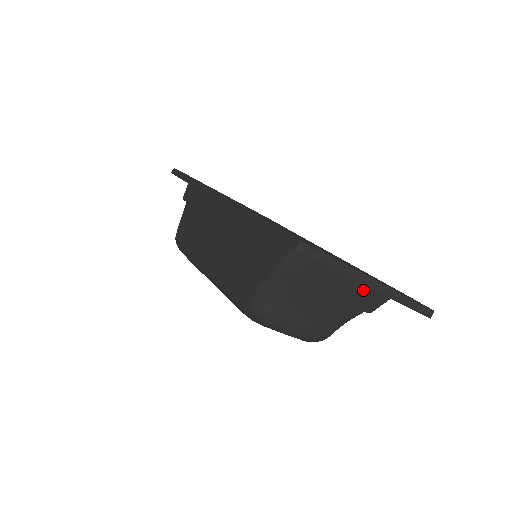
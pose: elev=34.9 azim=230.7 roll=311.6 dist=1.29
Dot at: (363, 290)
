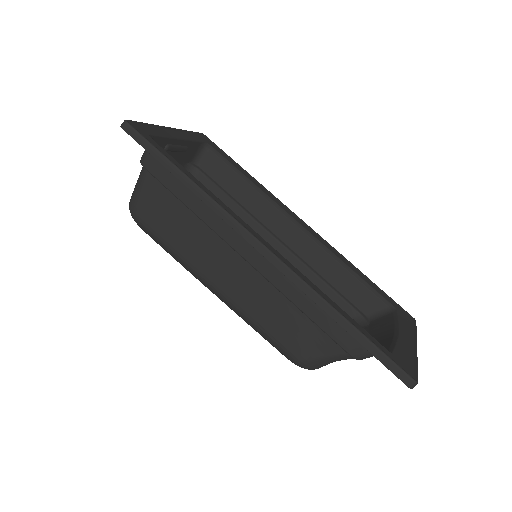
Dot at: (386, 329)
